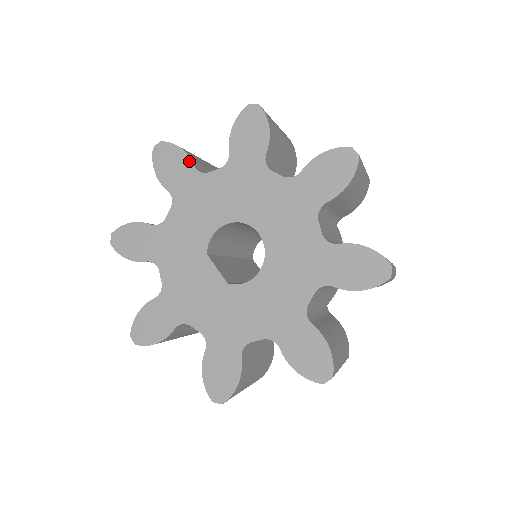
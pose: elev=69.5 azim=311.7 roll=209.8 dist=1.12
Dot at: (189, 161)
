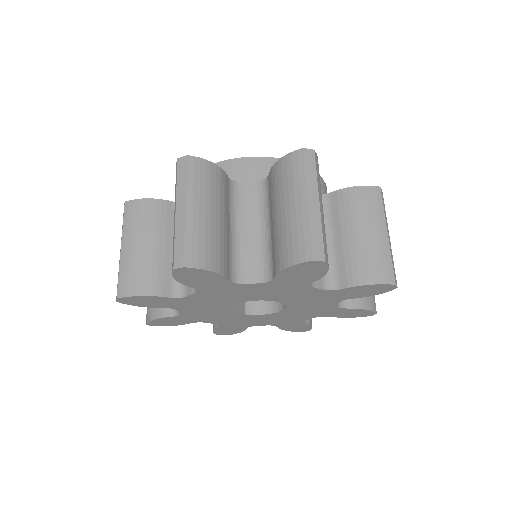
Dot at: (223, 279)
